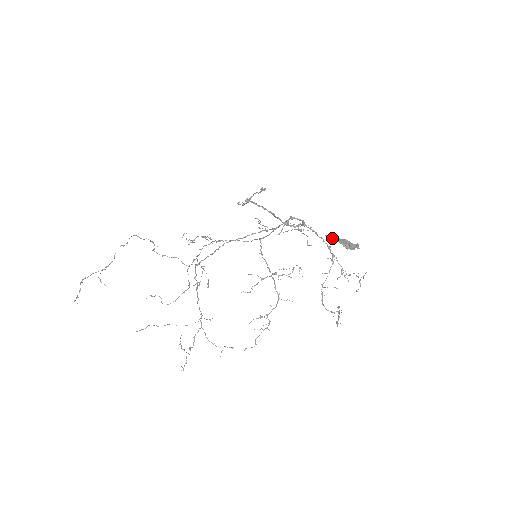
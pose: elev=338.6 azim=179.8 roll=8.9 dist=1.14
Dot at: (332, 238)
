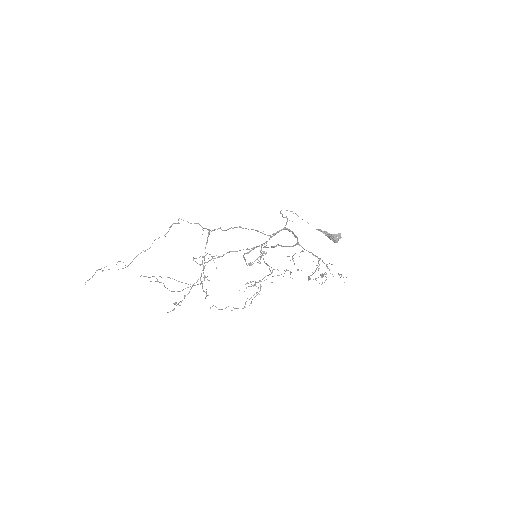
Dot at: (320, 230)
